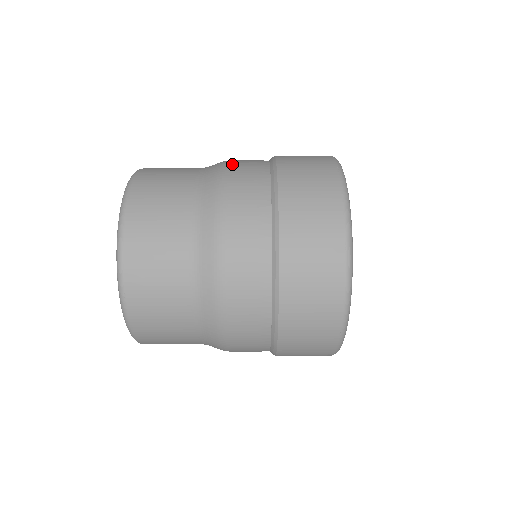
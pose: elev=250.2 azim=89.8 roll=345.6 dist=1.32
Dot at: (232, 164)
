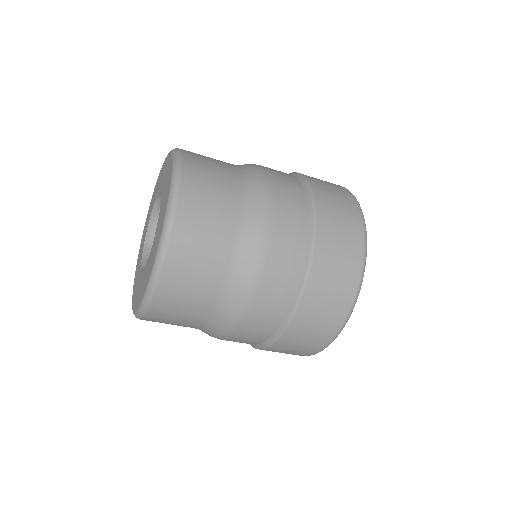
Dot at: (272, 175)
